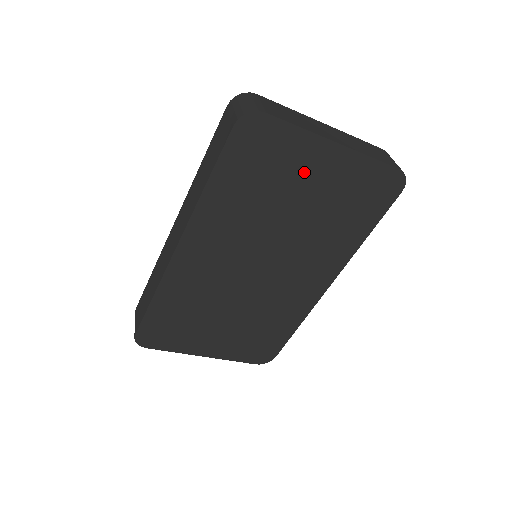
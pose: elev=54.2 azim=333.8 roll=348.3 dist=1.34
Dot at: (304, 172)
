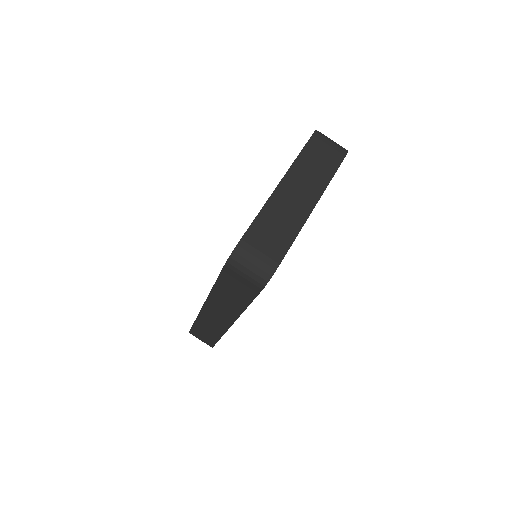
Dot at: occluded
